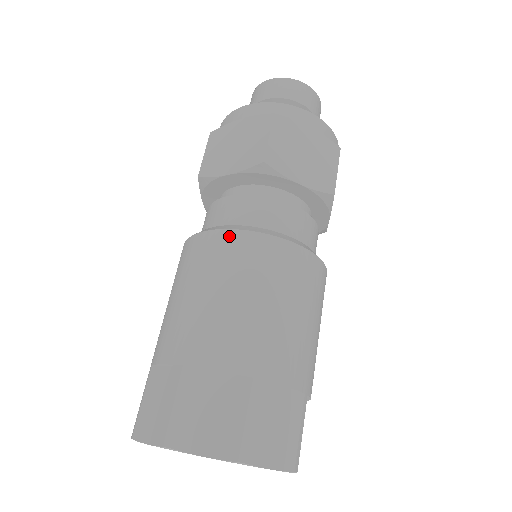
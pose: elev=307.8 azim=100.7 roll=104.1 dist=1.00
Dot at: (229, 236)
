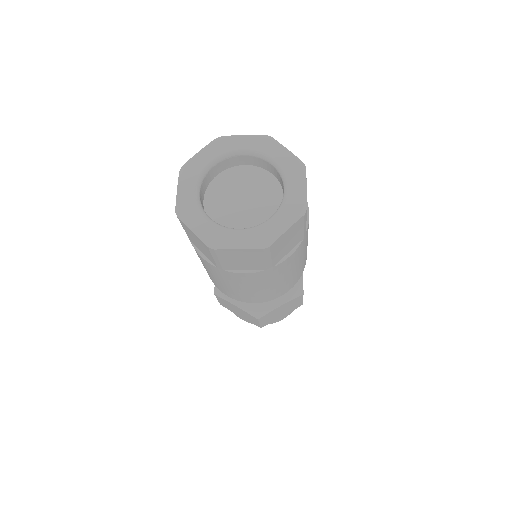
Dot at: occluded
